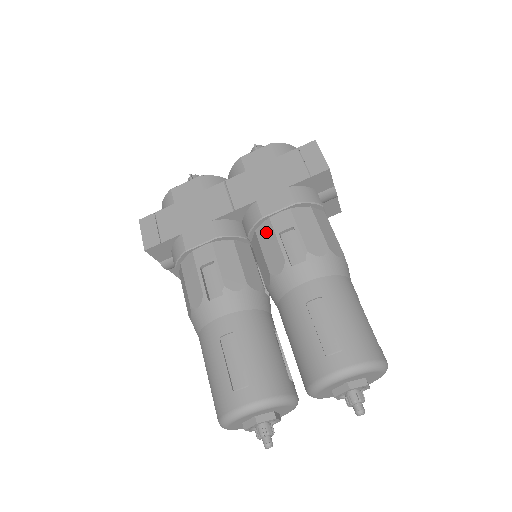
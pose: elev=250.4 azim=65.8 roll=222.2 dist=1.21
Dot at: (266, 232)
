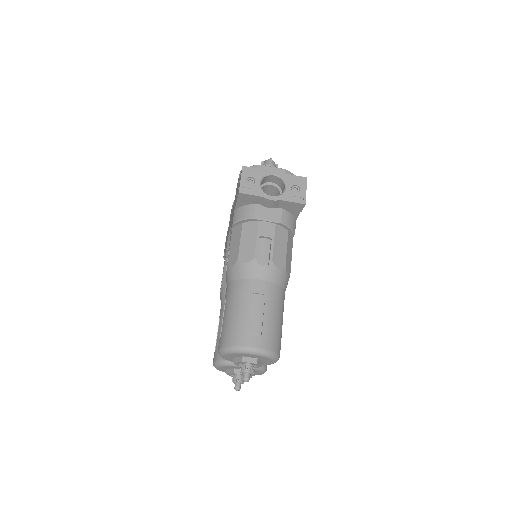
Dot at: occluded
